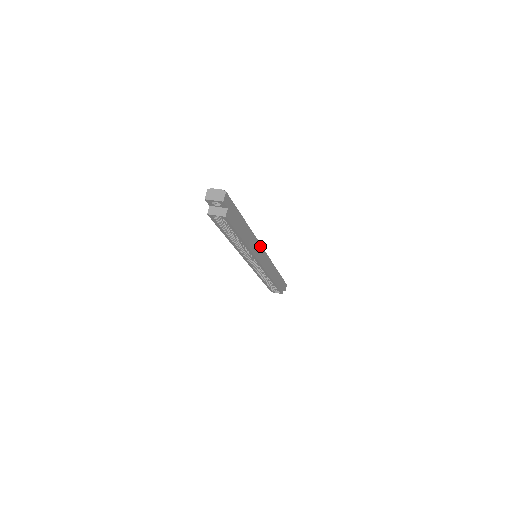
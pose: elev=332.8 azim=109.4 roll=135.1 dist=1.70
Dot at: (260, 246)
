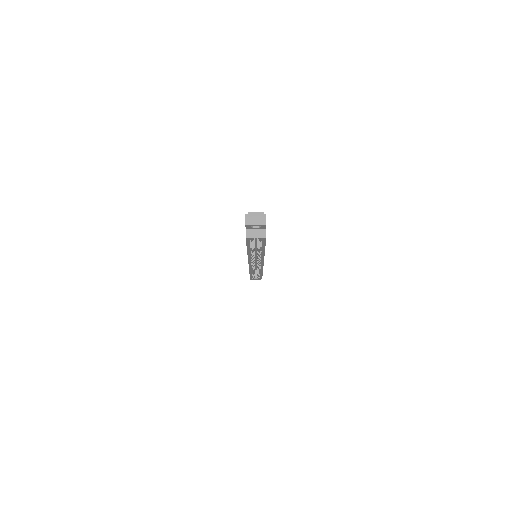
Dot at: occluded
